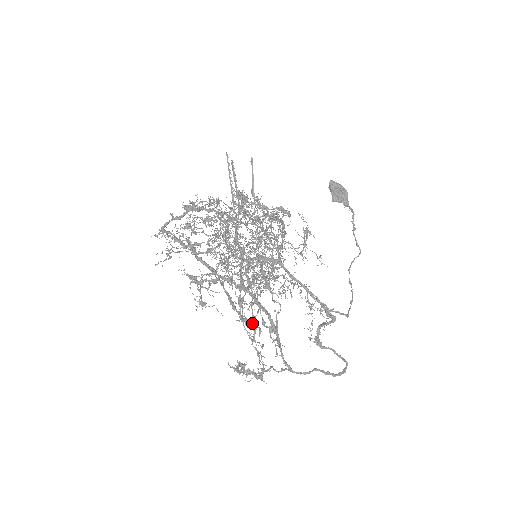
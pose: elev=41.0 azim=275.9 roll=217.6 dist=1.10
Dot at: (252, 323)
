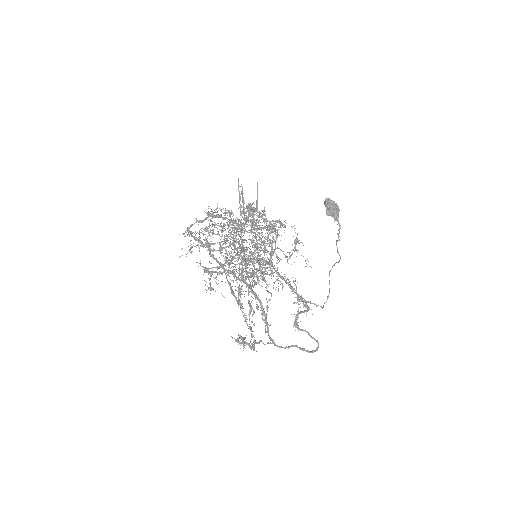
Dot at: occluded
